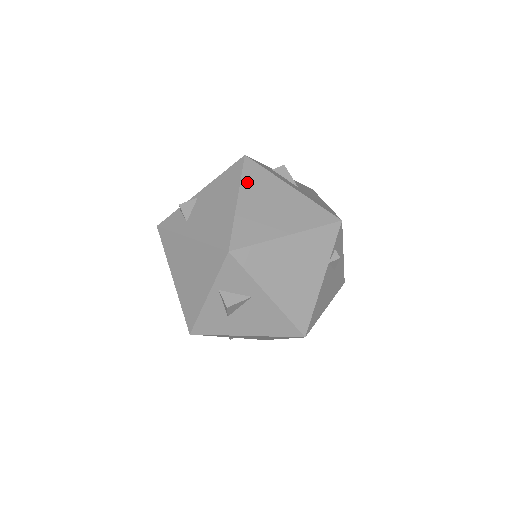
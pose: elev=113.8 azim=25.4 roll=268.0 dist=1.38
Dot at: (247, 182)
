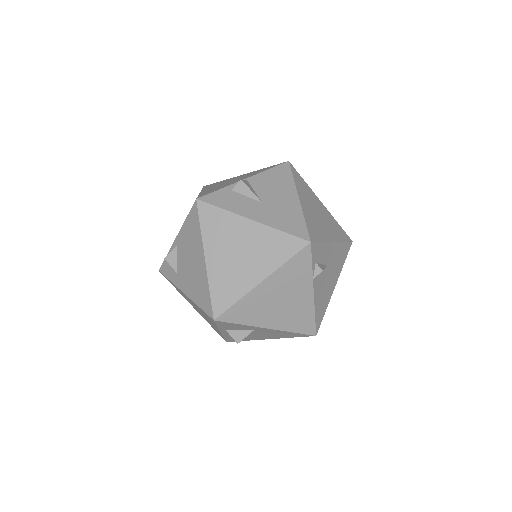
Dot at: (208, 234)
